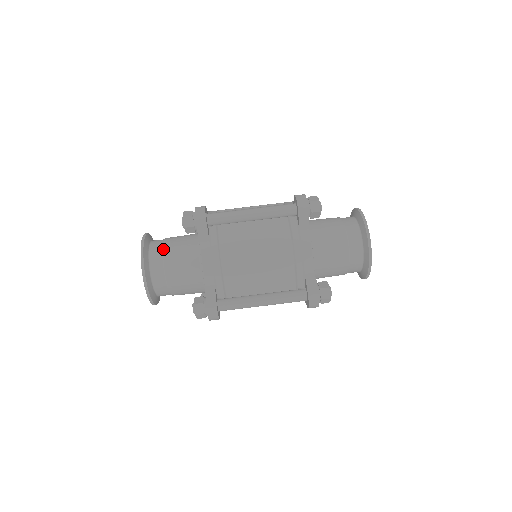
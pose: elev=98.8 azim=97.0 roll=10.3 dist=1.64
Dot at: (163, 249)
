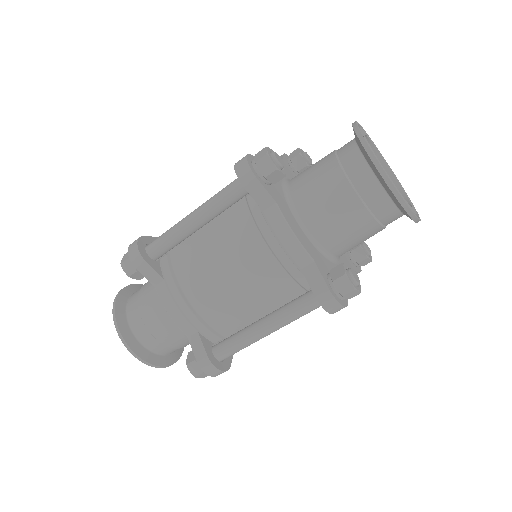
Dot at: (137, 304)
